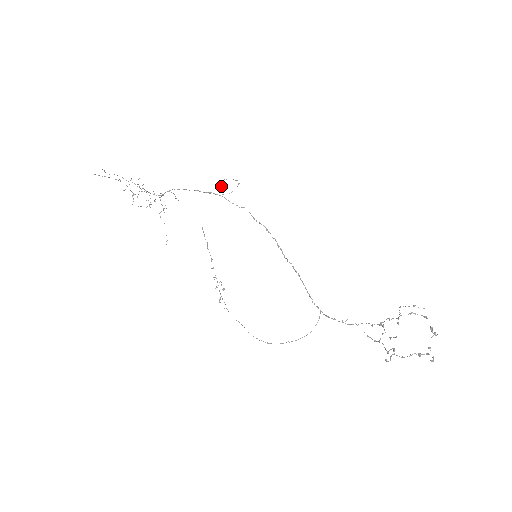
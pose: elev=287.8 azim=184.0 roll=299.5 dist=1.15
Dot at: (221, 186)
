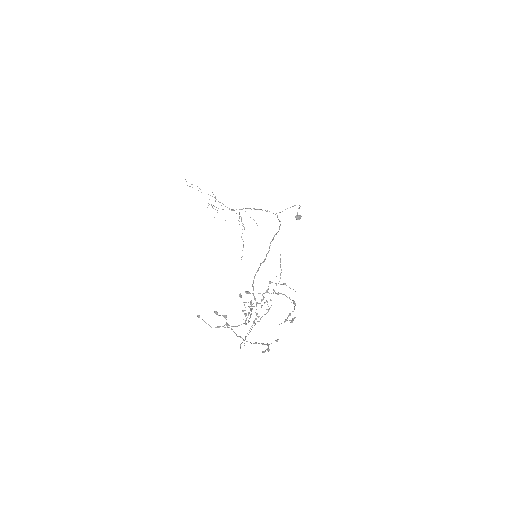
Dot at: (297, 215)
